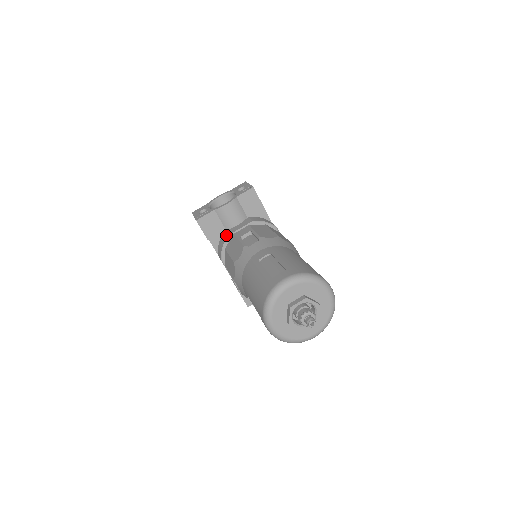
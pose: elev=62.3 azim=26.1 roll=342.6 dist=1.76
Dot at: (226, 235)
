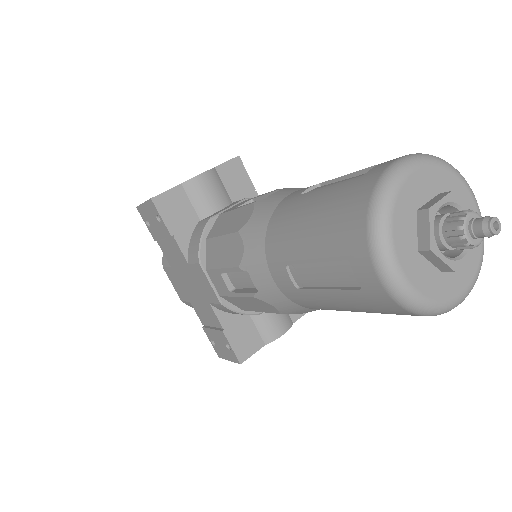
Dot at: (204, 221)
